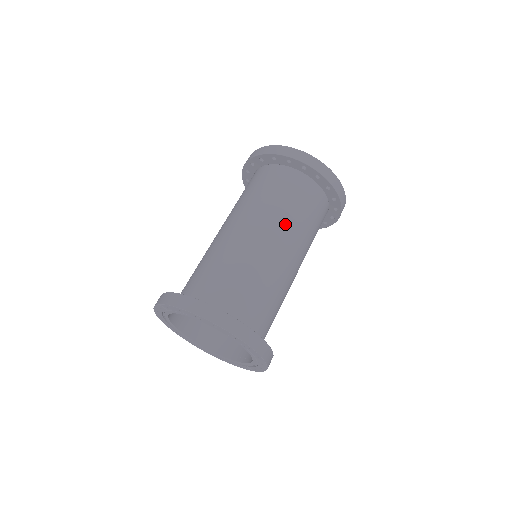
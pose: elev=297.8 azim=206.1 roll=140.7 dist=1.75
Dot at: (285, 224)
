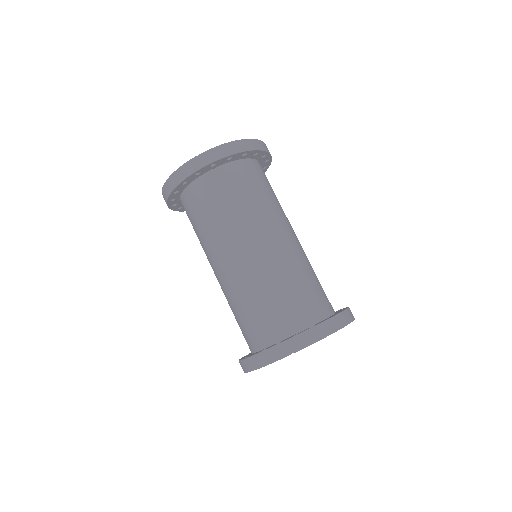
Dot at: (283, 213)
